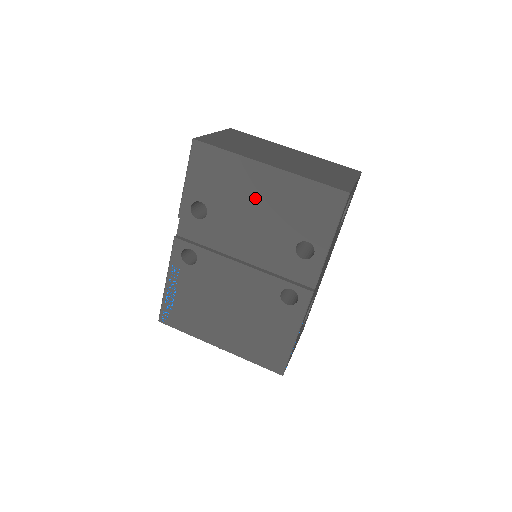
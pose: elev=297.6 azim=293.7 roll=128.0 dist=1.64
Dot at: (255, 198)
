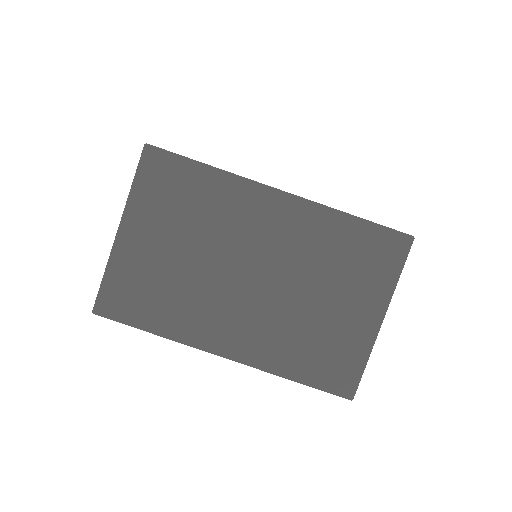
Dot at: occluded
